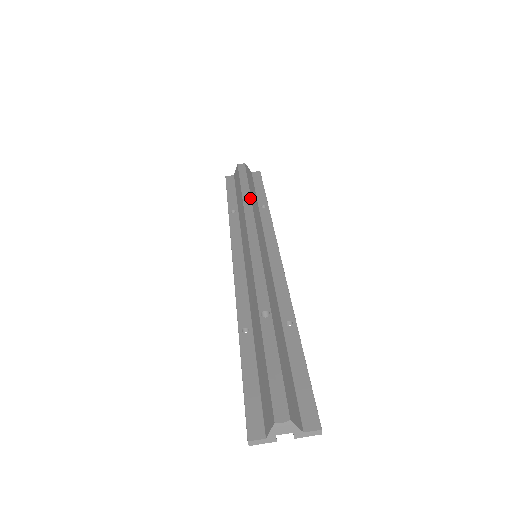
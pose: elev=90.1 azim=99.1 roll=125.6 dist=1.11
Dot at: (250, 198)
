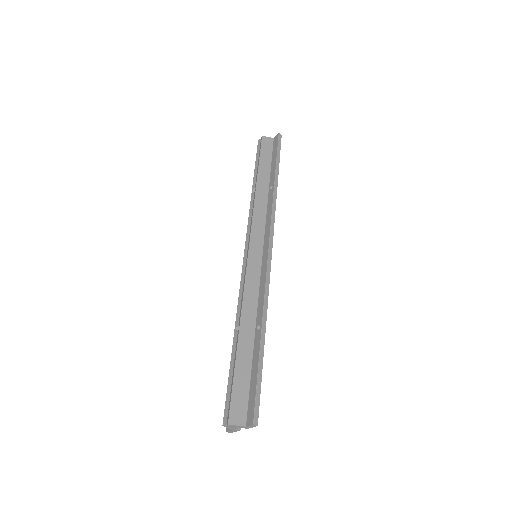
Dot at: (255, 190)
